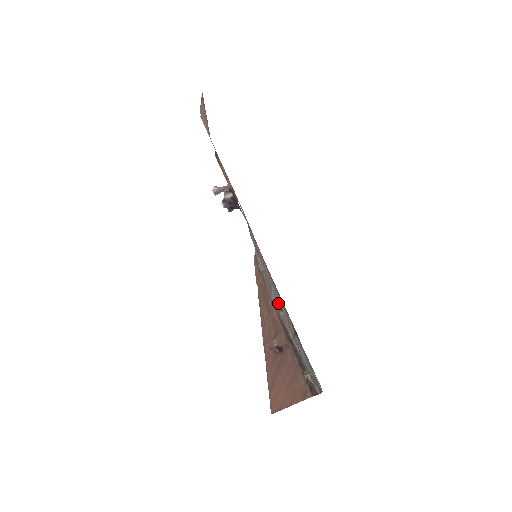
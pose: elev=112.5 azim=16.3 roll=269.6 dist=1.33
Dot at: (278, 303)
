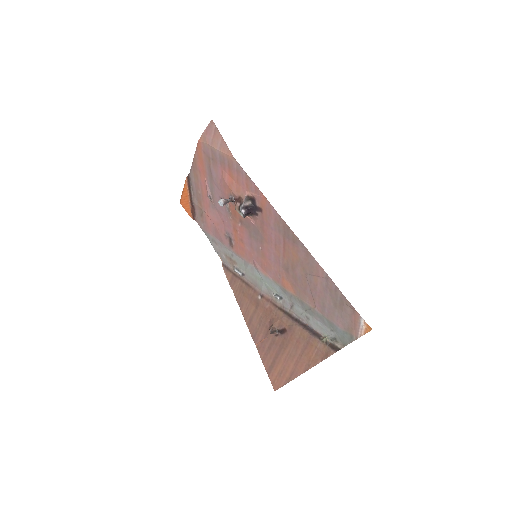
Dot at: (275, 293)
